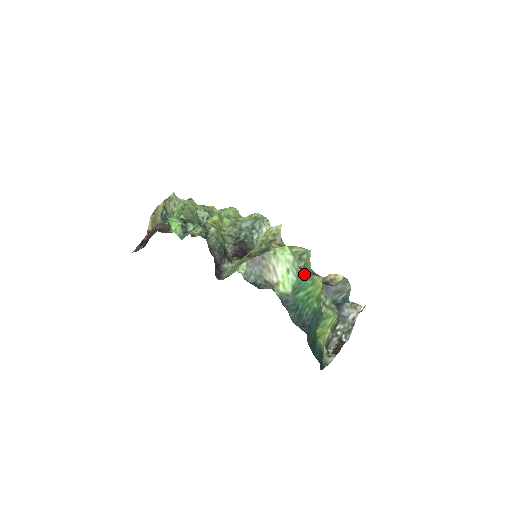
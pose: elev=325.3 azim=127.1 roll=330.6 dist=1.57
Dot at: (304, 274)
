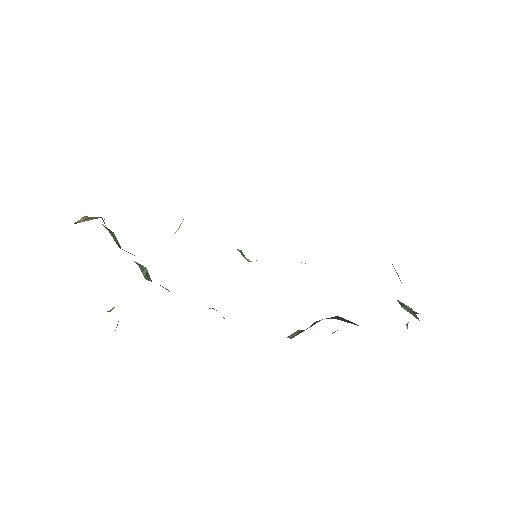
Dot at: occluded
